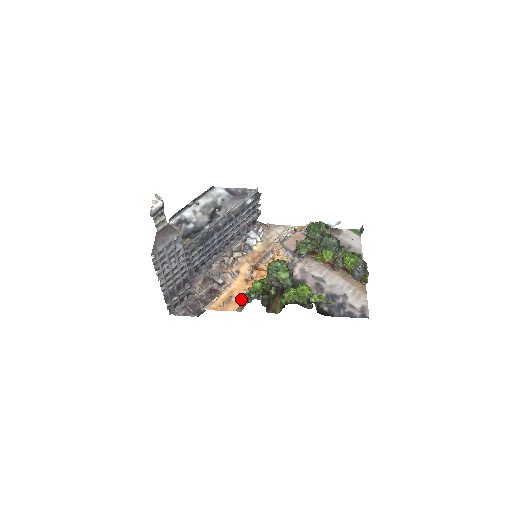
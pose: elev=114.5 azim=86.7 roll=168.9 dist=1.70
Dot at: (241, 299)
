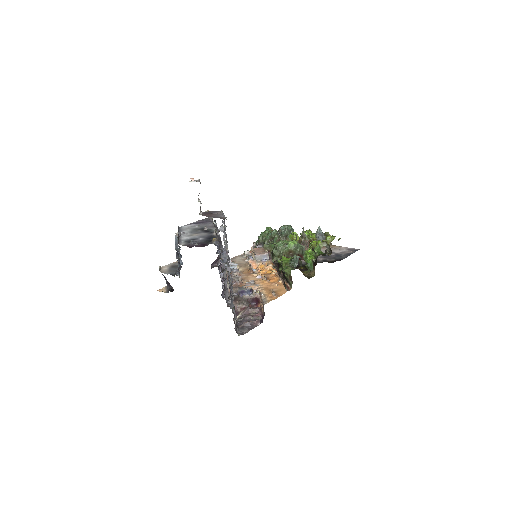
Dot at: (289, 268)
